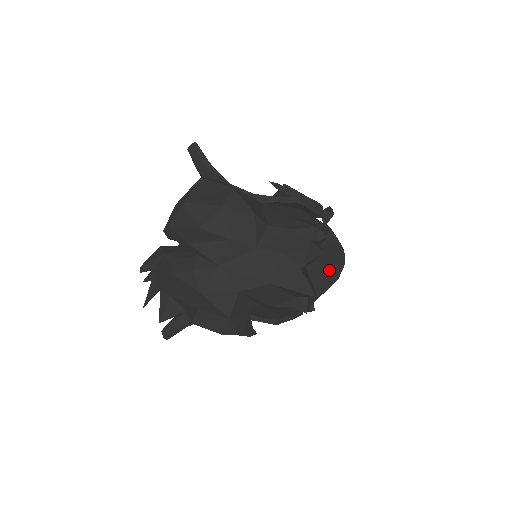
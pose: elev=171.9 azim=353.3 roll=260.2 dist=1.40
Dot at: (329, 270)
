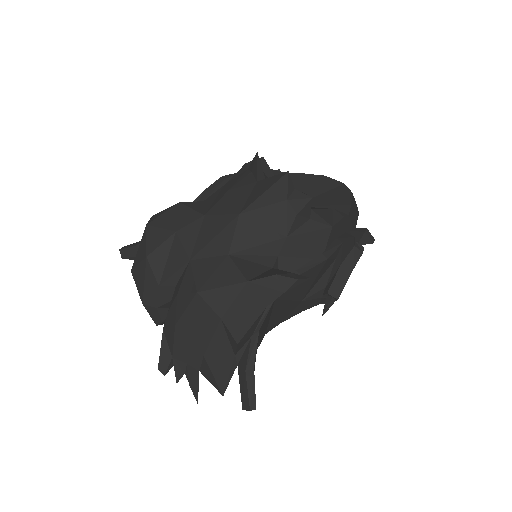
Dot at: (331, 195)
